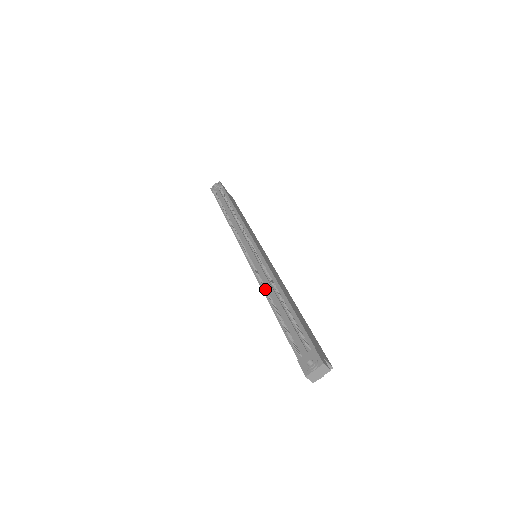
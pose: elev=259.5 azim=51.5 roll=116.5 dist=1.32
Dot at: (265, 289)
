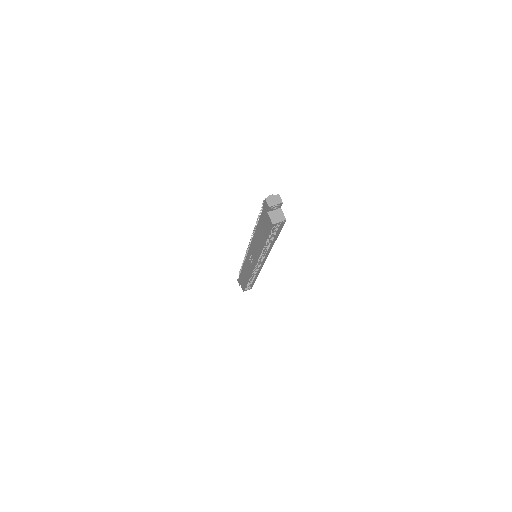
Dot at: (255, 229)
